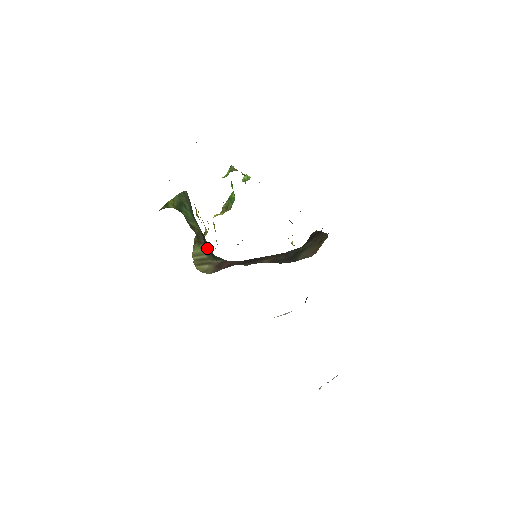
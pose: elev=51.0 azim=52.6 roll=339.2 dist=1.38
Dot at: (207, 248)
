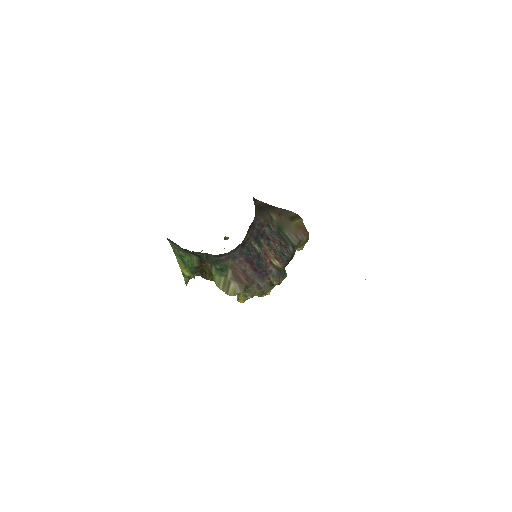
Dot at: (214, 268)
